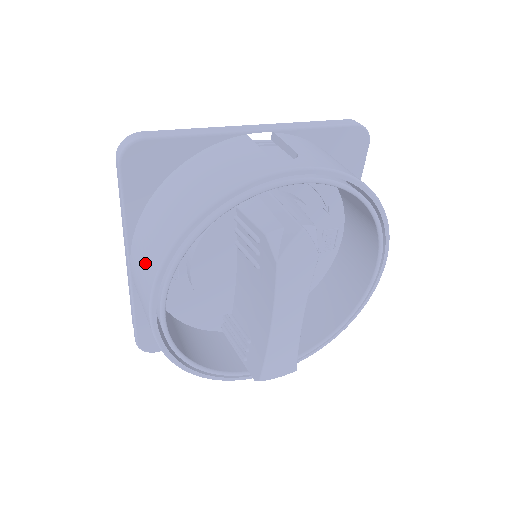
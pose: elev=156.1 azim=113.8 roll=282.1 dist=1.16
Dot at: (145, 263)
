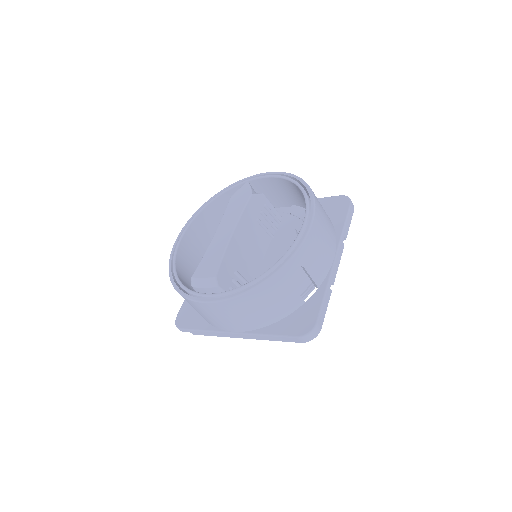
Dot at: occluded
